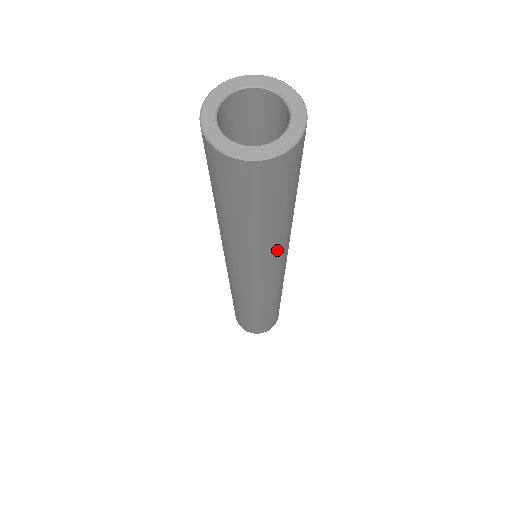
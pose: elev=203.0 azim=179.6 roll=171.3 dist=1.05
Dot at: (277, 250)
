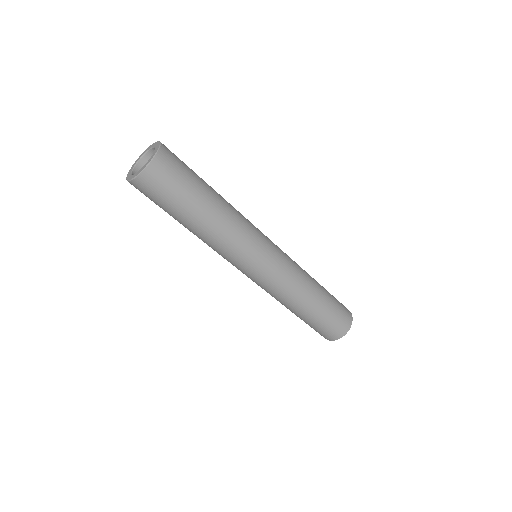
Dot at: (225, 238)
